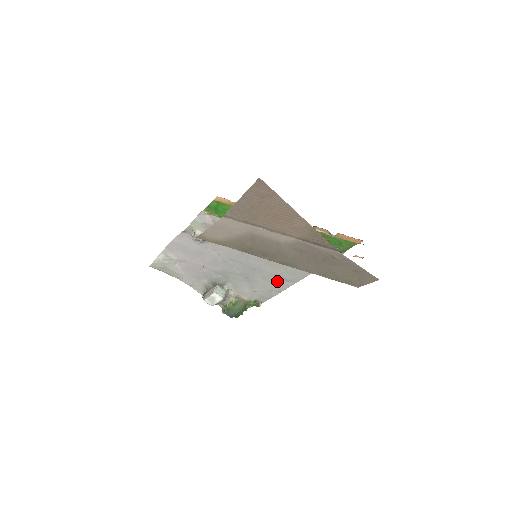
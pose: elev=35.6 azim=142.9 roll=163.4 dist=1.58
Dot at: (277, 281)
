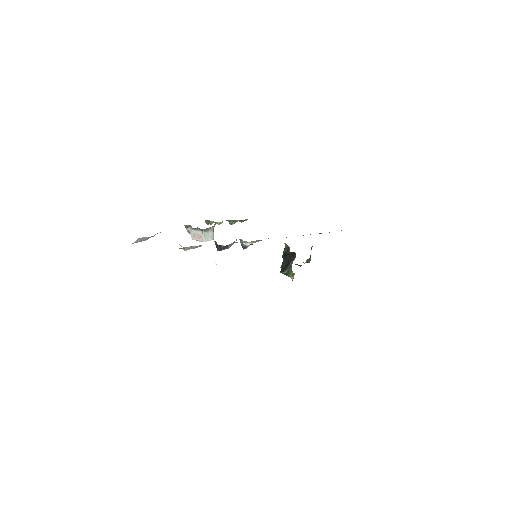
Dot at: occluded
